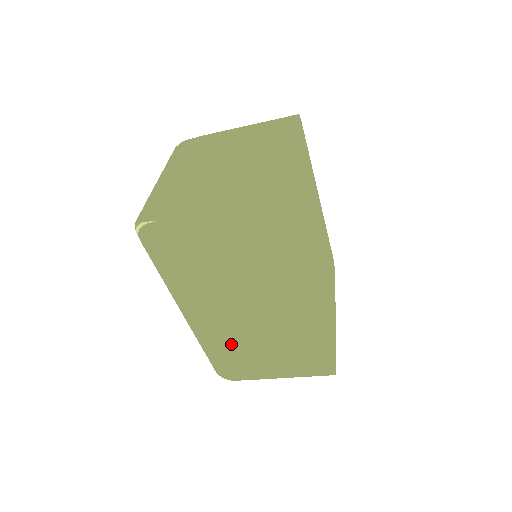
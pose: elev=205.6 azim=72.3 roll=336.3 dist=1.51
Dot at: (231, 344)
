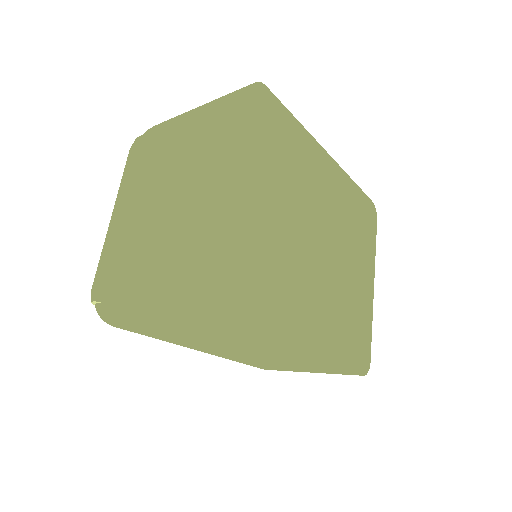
Dot at: (244, 360)
